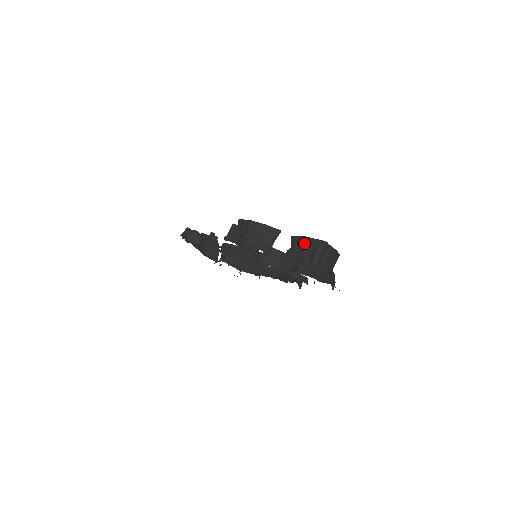
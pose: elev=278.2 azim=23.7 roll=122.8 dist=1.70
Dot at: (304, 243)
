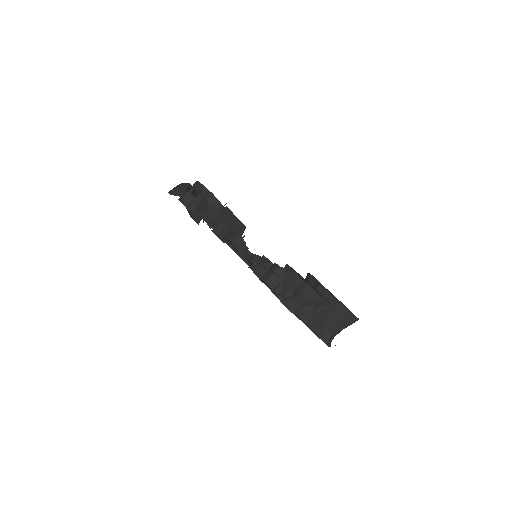
Dot at: (336, 307)
